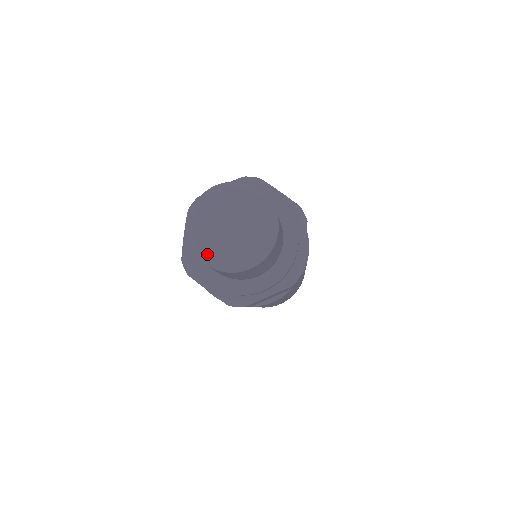
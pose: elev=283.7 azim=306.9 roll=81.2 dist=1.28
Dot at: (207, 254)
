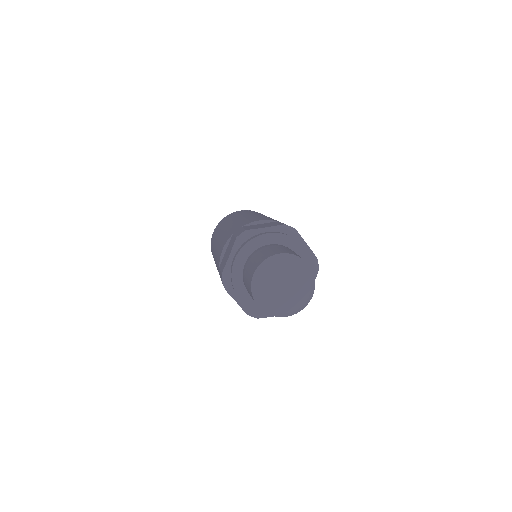
Dot at: (286, 312)
